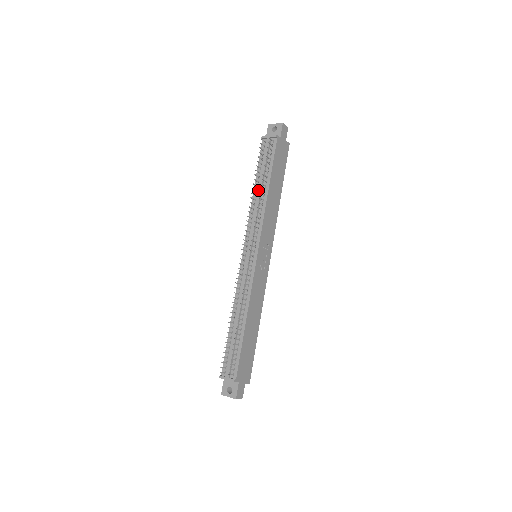
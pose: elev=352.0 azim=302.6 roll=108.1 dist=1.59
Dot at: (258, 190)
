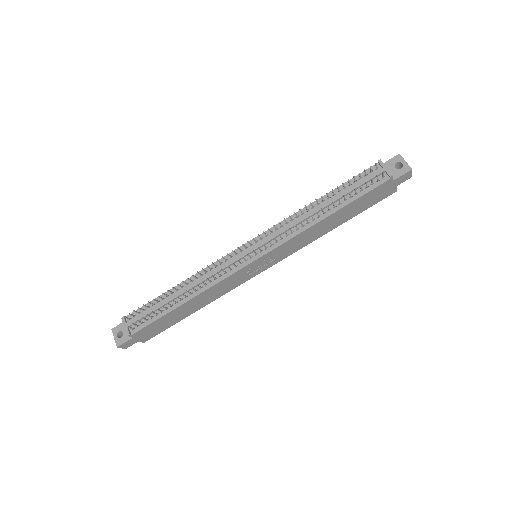
Dot at: (320, 206)
